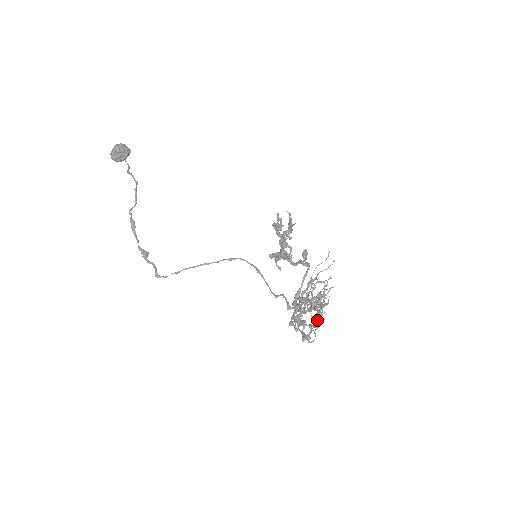
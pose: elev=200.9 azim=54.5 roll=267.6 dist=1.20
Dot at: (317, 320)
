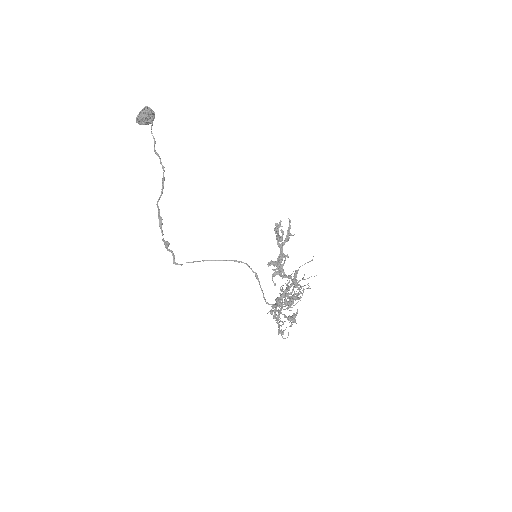
Dot at: (291, 319)
